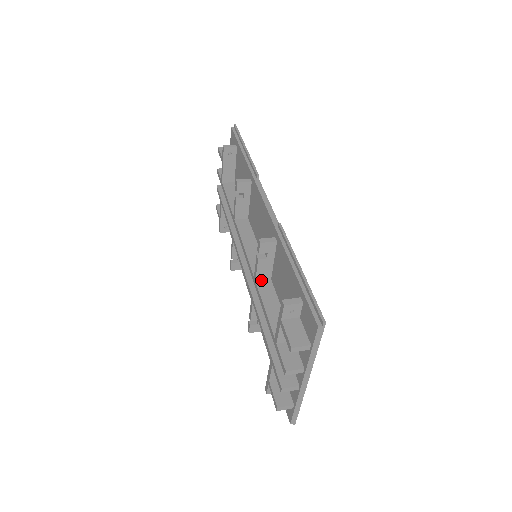
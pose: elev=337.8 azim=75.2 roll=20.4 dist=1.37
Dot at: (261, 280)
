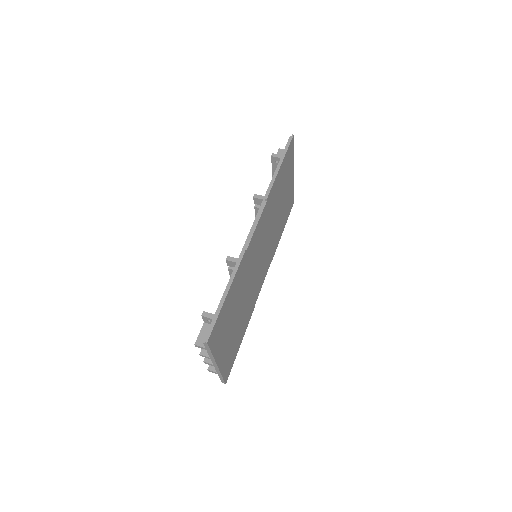
Dot at: occluded
